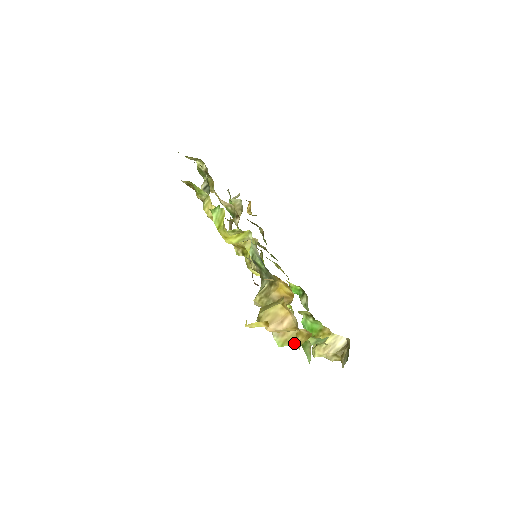
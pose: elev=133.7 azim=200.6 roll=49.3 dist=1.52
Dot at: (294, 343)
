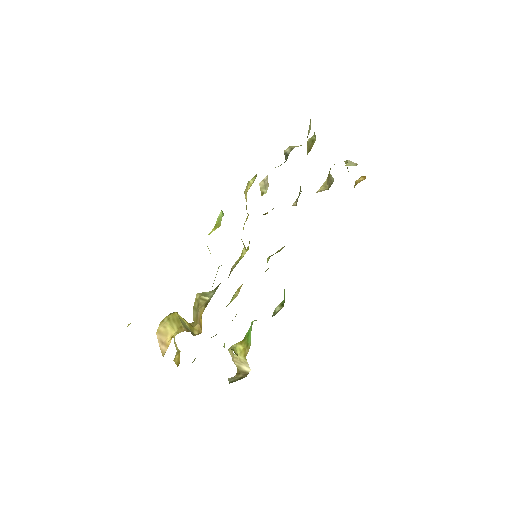
Dot at: (177, 352)
